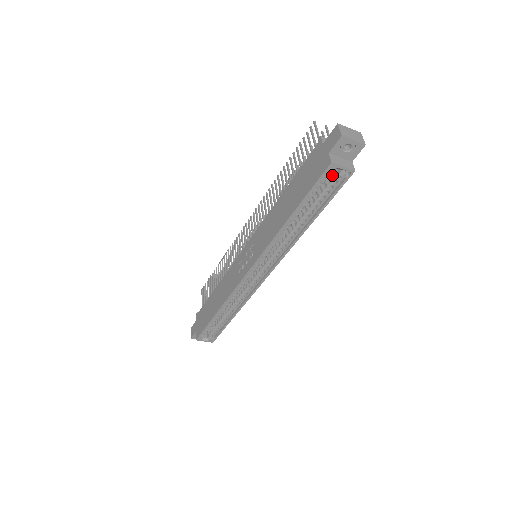
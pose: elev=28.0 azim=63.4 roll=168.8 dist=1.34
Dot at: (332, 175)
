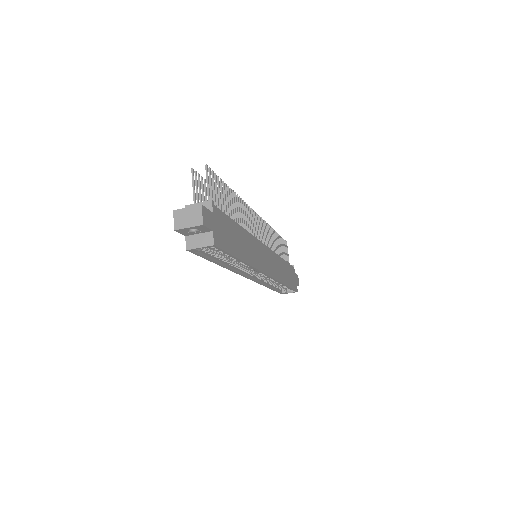
Dot at: occluded
